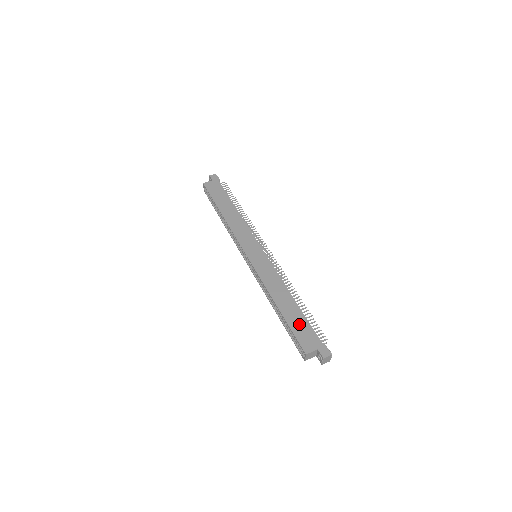
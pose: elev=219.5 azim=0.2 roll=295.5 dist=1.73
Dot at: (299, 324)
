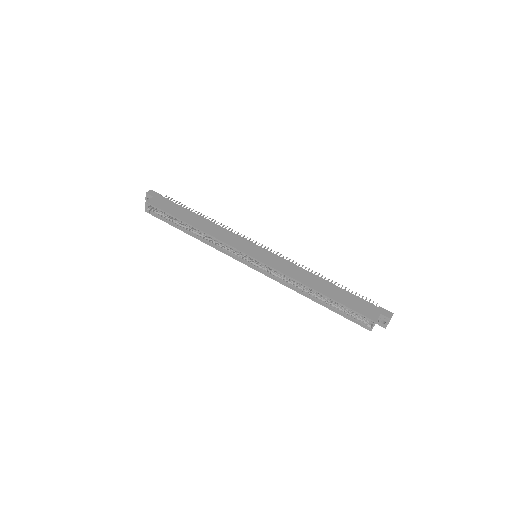
Dot at: (349, 299)
